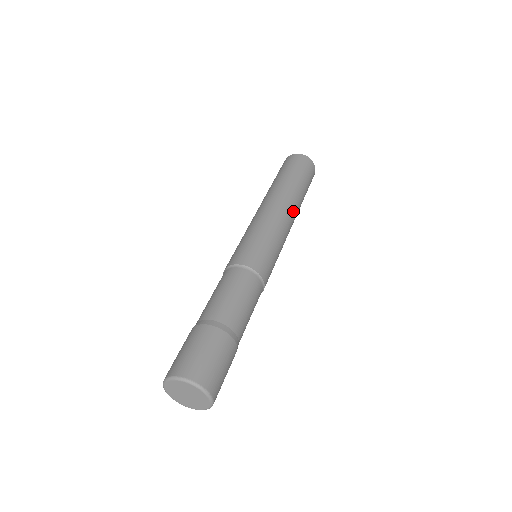
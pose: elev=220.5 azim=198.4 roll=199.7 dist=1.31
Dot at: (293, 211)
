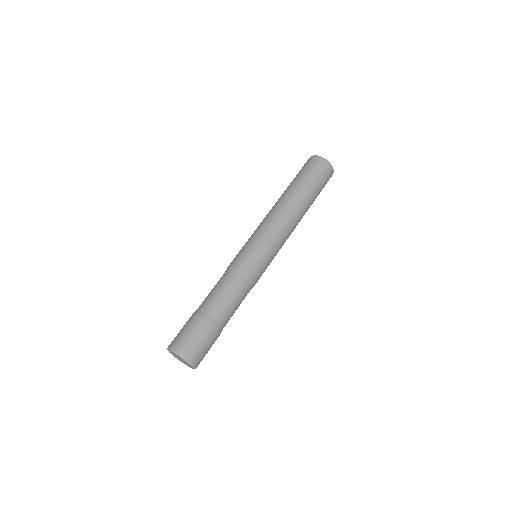
Dot at: (291, 212)
